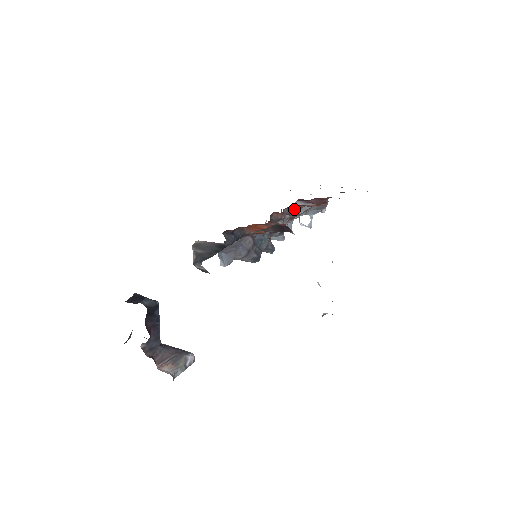
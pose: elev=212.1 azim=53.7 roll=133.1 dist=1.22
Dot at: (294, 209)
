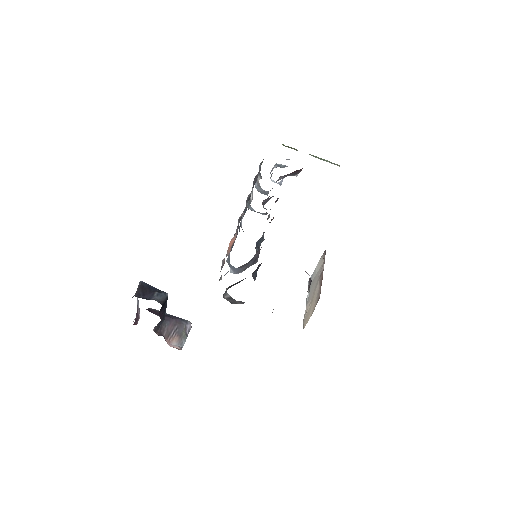
Dot at: occluded
